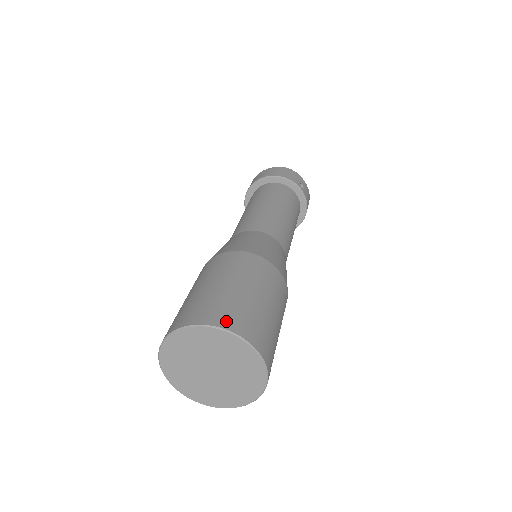
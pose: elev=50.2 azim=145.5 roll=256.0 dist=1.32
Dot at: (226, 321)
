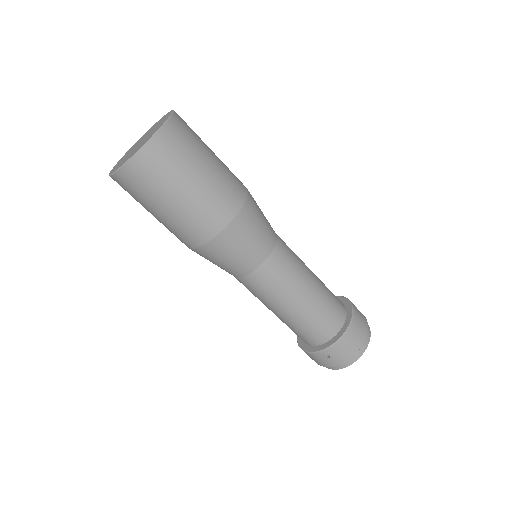
Dot at: occluded
